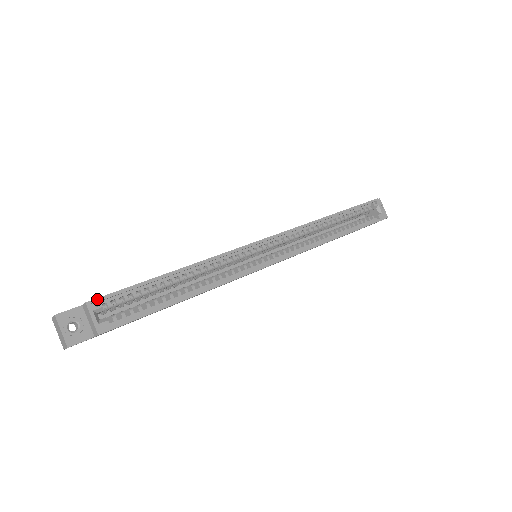
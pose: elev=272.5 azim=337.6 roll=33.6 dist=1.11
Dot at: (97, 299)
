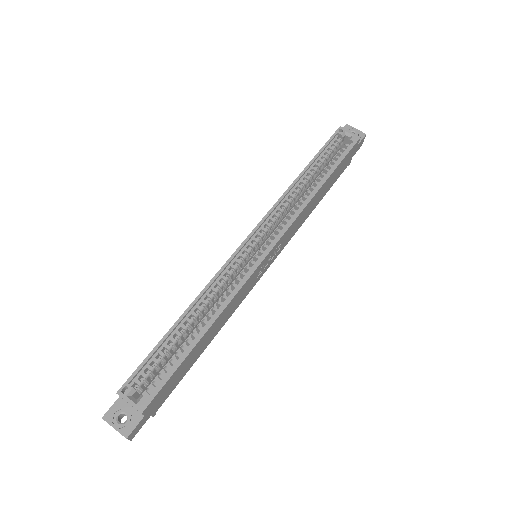
Dot at: (124, 384)
